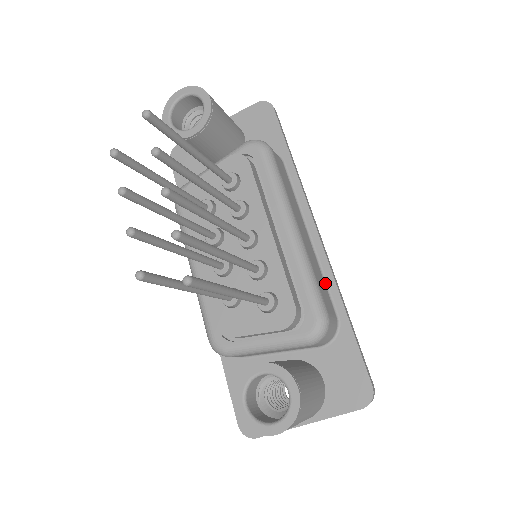
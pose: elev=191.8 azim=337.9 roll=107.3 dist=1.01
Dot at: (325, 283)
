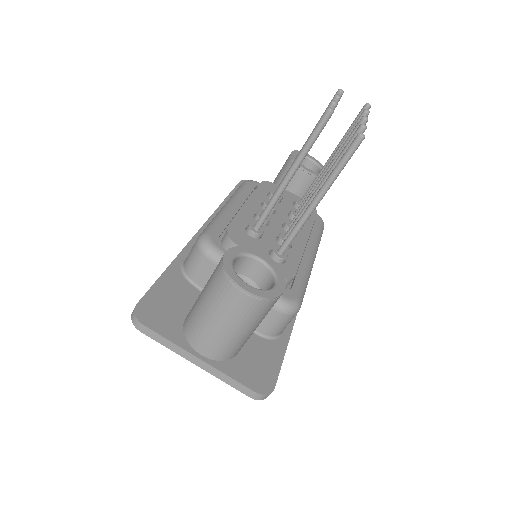
Dot at: occluded
